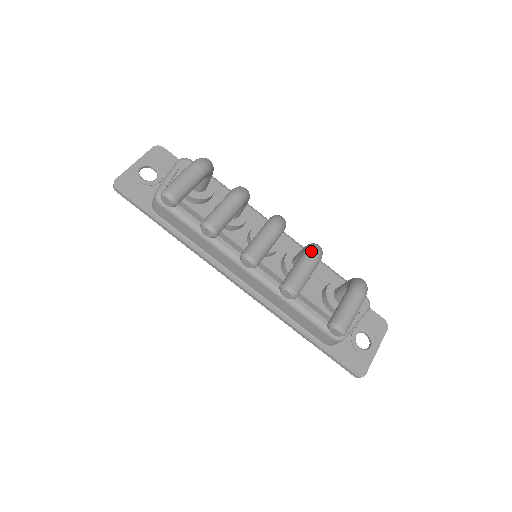
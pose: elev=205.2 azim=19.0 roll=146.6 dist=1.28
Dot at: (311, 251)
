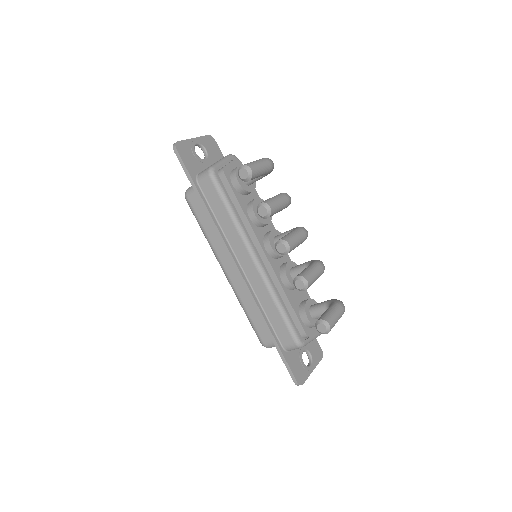
Dot at: (321, 263)
